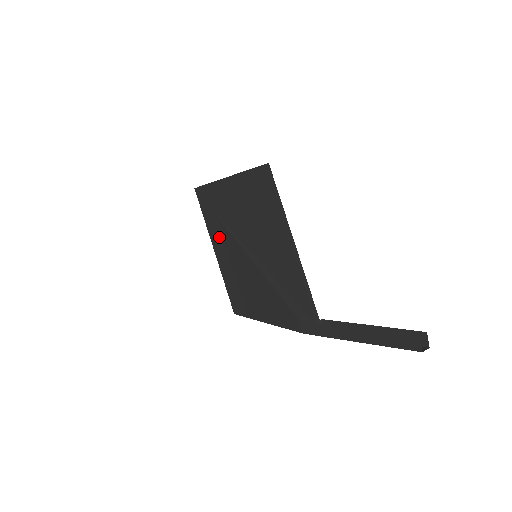
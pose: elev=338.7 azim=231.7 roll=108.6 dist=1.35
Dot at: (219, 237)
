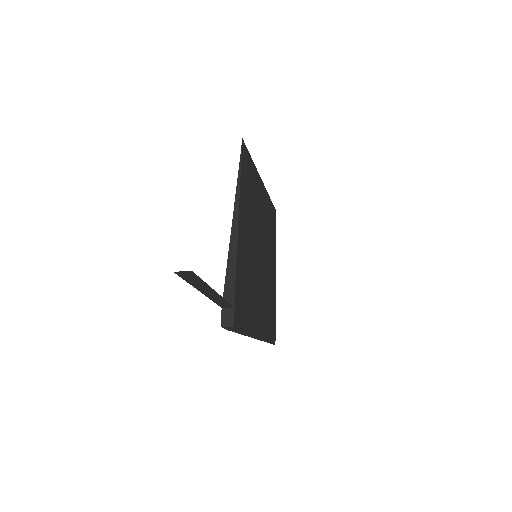
Dot at: occluded
